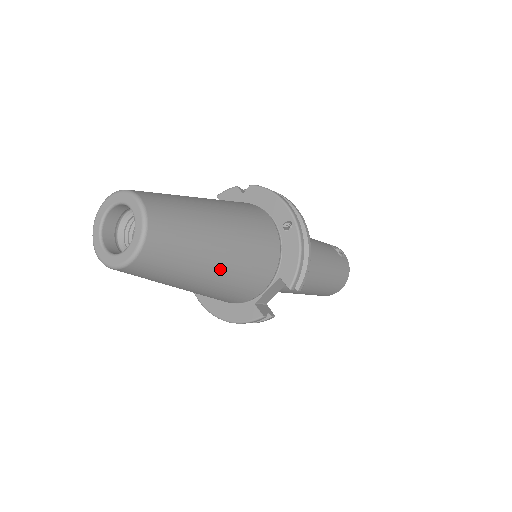
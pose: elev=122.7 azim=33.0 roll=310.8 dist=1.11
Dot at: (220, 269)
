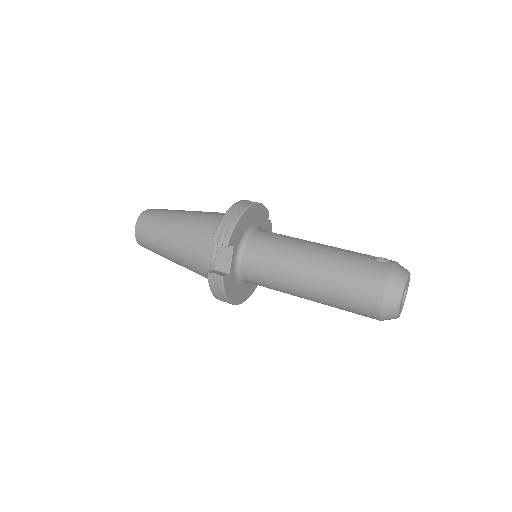
Dot at: (176, 236)
